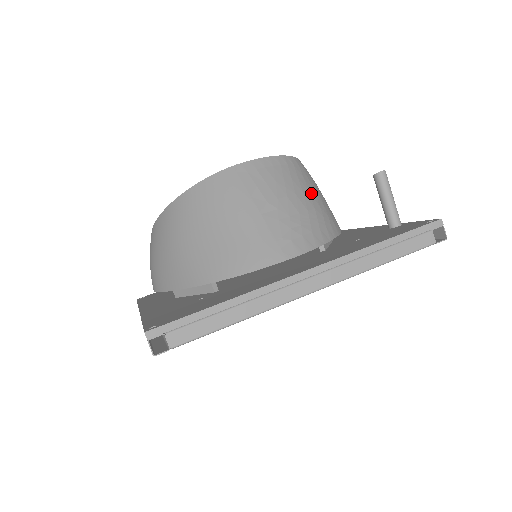
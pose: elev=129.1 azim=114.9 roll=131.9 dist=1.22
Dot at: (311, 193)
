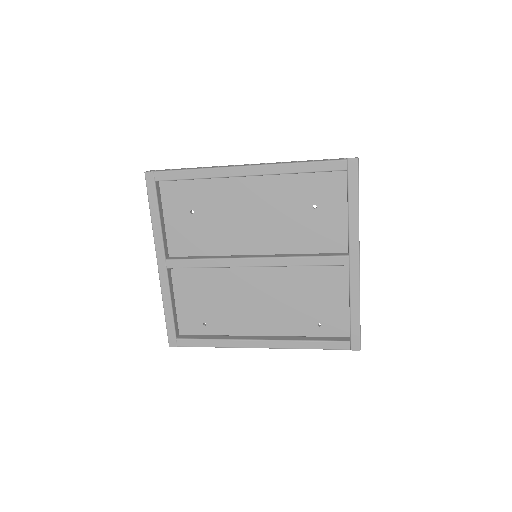
Dot at: occluded
